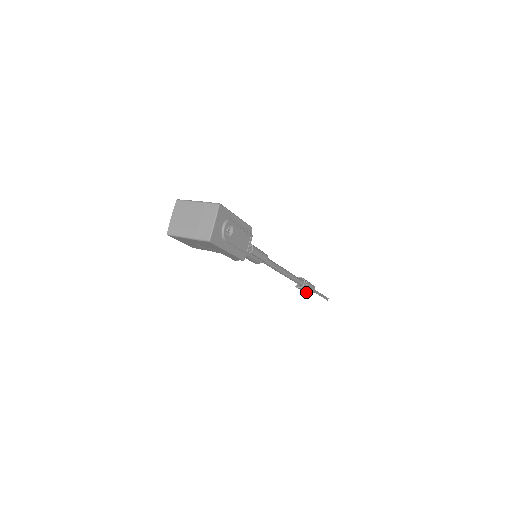
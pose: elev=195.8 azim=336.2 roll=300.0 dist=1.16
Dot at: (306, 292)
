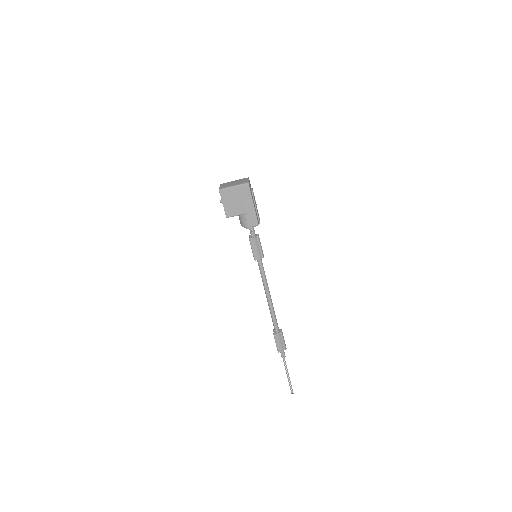
Dot at: (280, 350)
